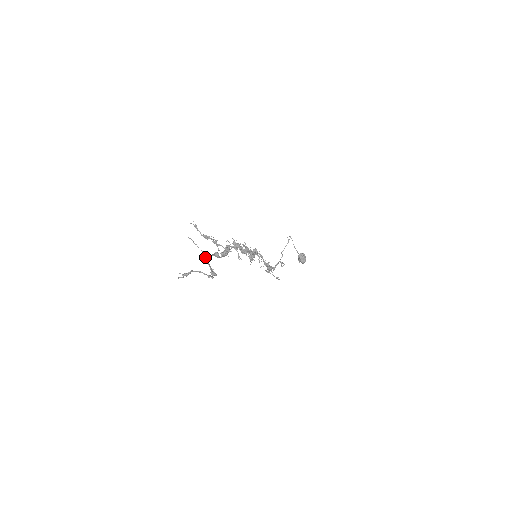
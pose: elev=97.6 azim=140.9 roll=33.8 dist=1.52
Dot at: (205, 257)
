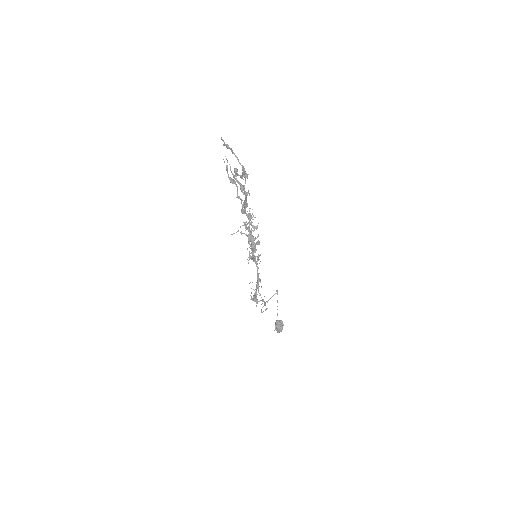
Dot at: (237, 170)
